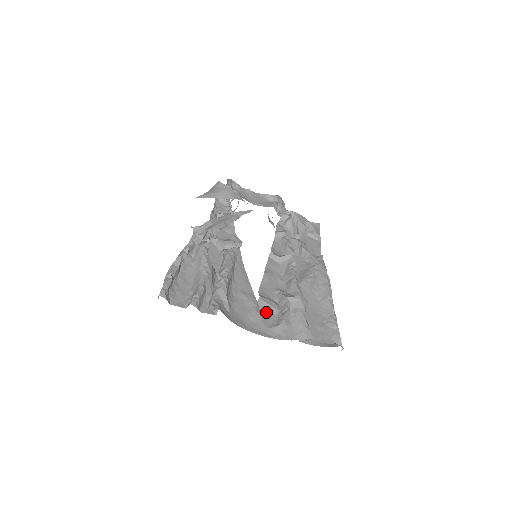
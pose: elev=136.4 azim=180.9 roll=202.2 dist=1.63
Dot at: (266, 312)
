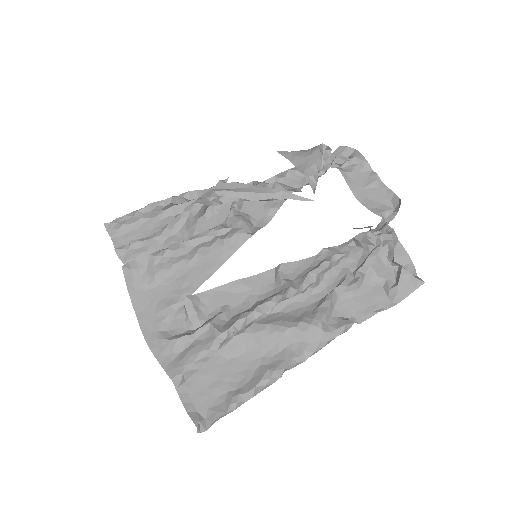
Dot at: (181, 317)
